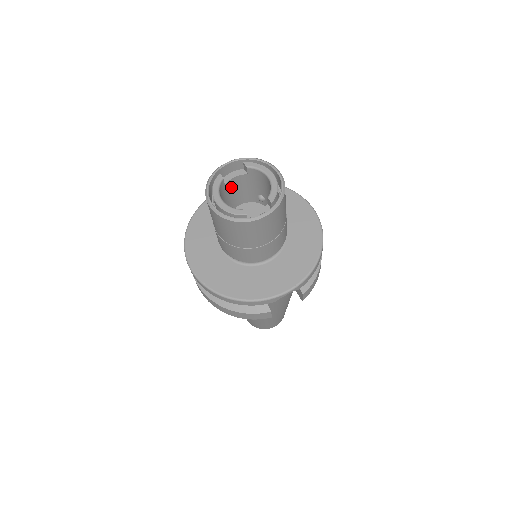
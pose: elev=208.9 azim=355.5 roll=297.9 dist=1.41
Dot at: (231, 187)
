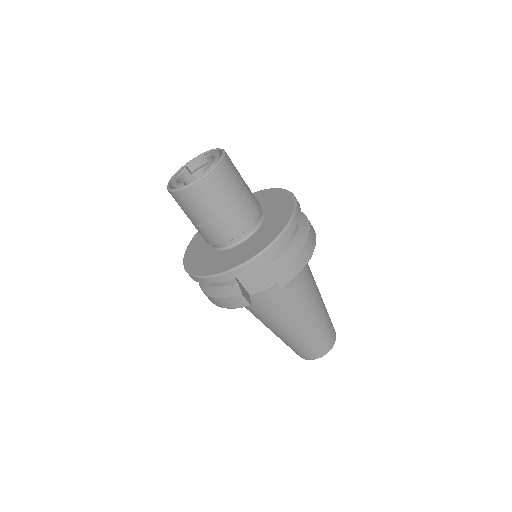
Dot at: occluded
